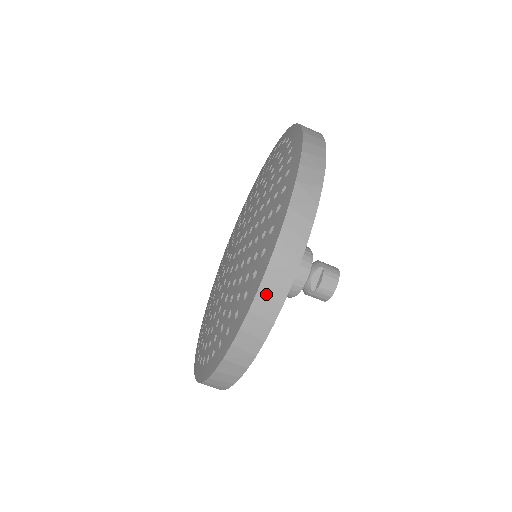
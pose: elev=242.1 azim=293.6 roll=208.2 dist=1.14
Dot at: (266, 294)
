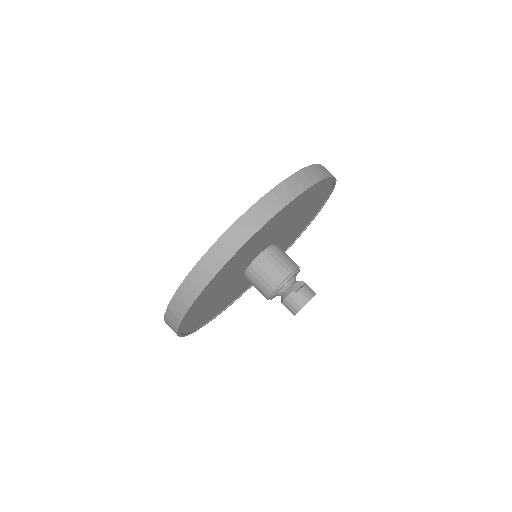
Dot at: (287, 186)
